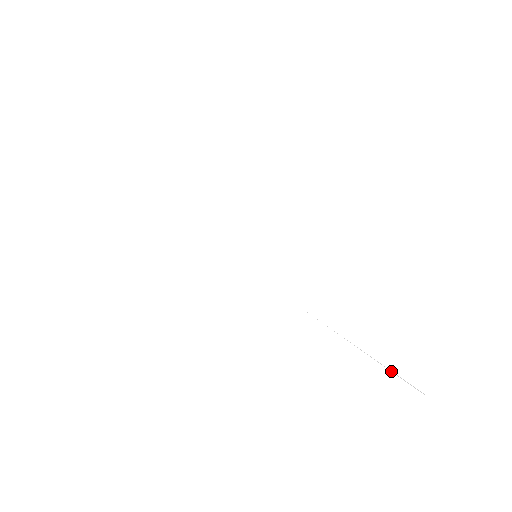
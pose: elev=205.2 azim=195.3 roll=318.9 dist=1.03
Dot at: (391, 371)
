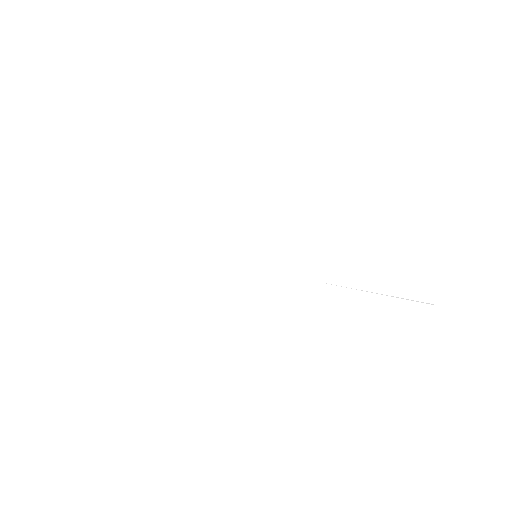
Dot at: occluded
